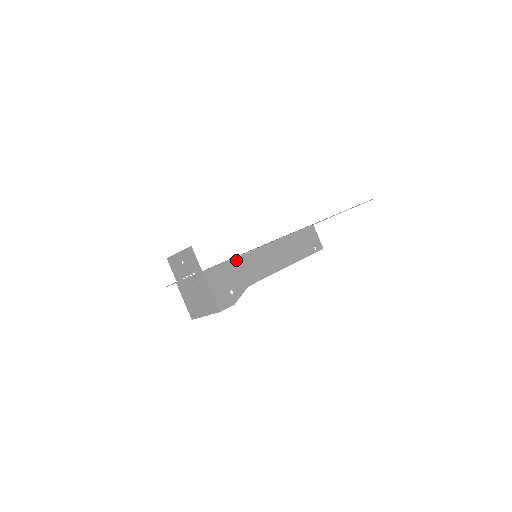
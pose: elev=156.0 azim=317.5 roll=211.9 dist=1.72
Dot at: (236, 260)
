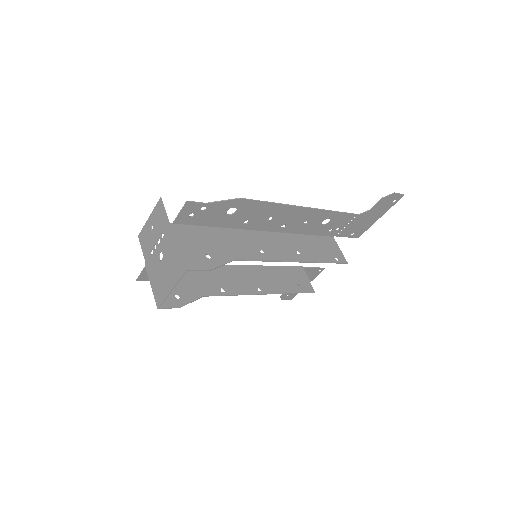
Dot at: (221, 230)
